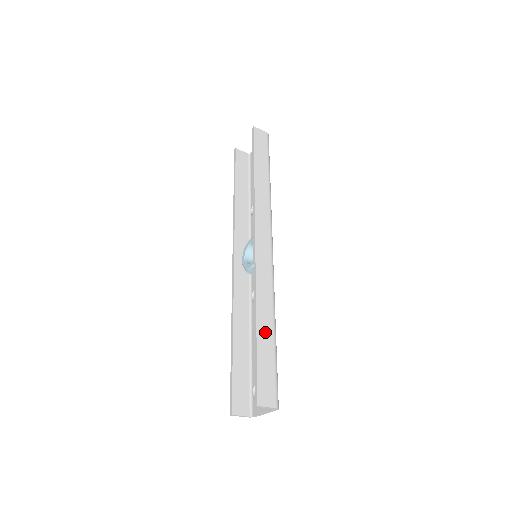
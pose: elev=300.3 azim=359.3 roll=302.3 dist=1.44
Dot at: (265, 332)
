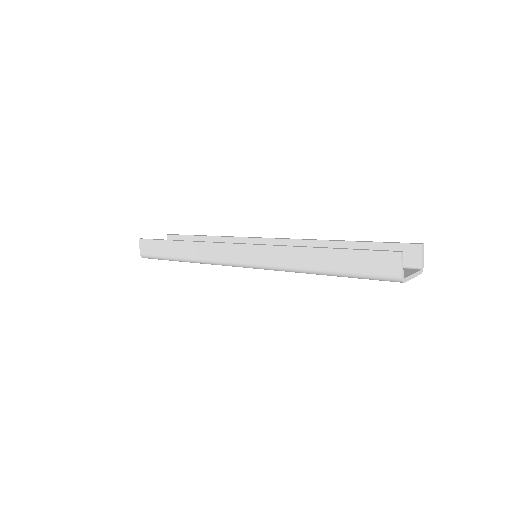
Dot at: occluded
